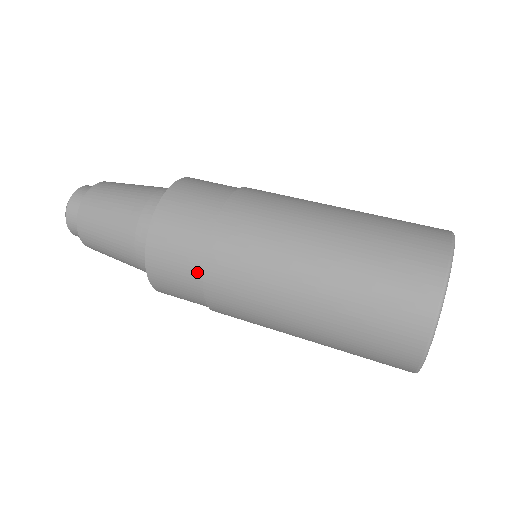
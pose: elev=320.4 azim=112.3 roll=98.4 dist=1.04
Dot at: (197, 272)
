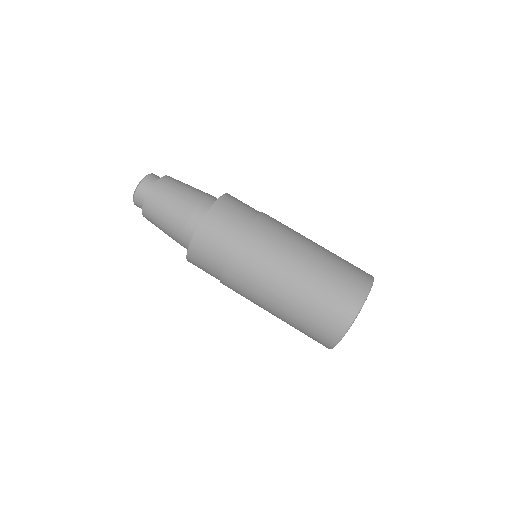
Dot at: (224, 258)
